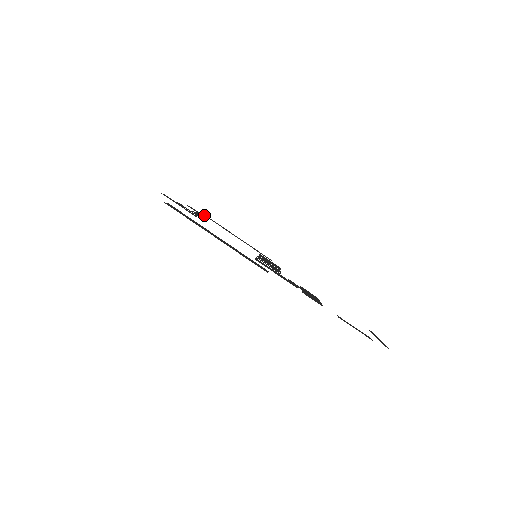
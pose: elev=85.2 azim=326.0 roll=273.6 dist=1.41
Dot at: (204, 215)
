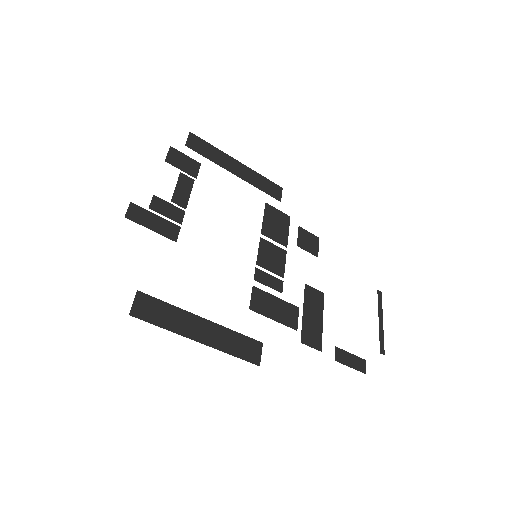
Dot at: (192, 148)
